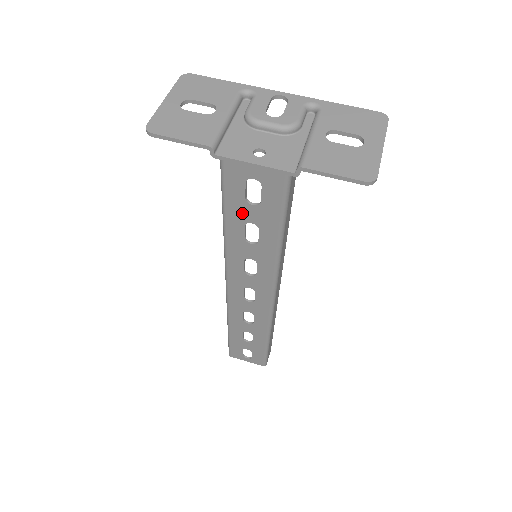
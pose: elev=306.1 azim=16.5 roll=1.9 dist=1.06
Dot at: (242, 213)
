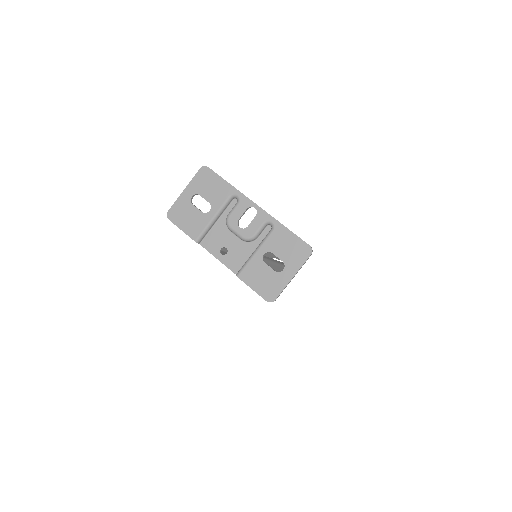
Dot at: occluded
